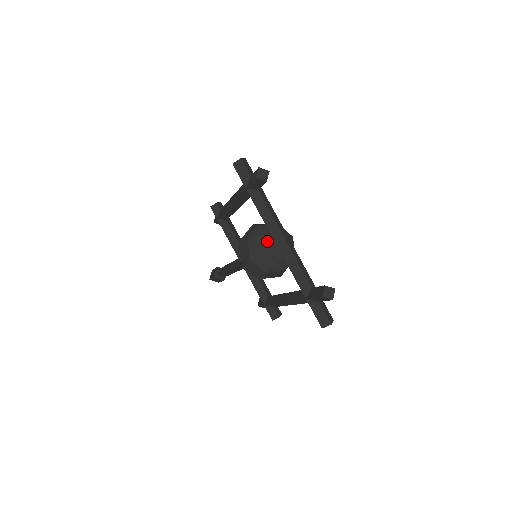
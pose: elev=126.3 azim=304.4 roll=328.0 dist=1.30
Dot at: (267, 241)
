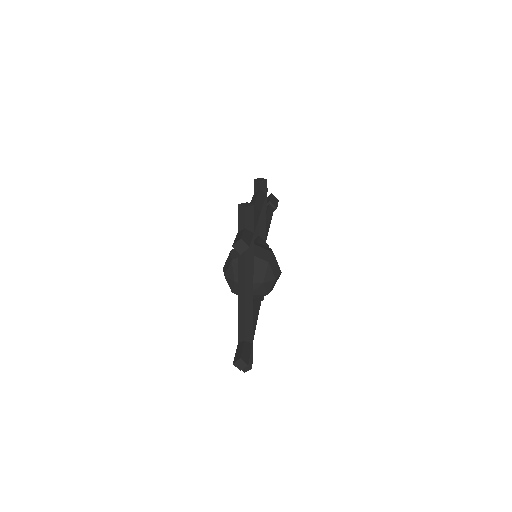
Dot at: occluded
